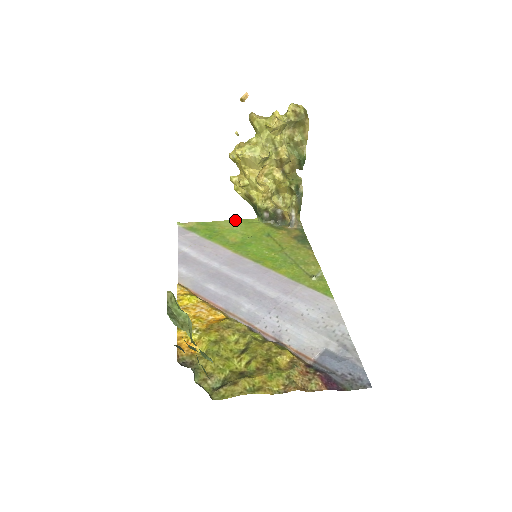
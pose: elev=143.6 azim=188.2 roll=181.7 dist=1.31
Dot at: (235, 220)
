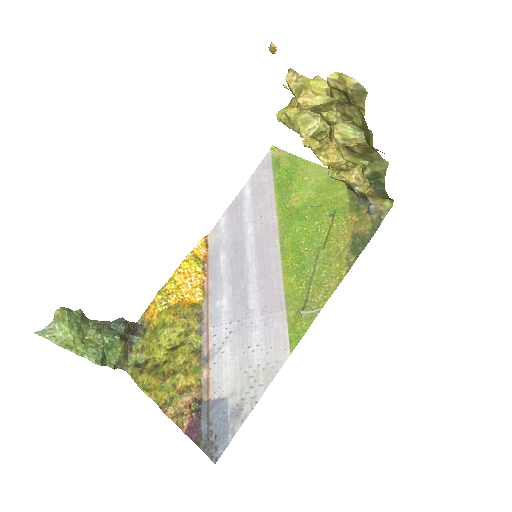
Dot at: (325, 168)
